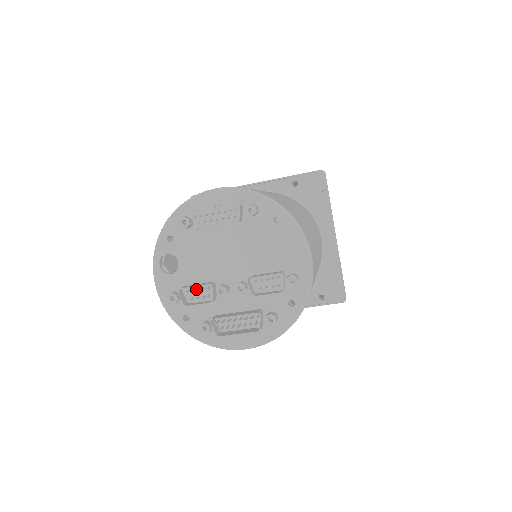
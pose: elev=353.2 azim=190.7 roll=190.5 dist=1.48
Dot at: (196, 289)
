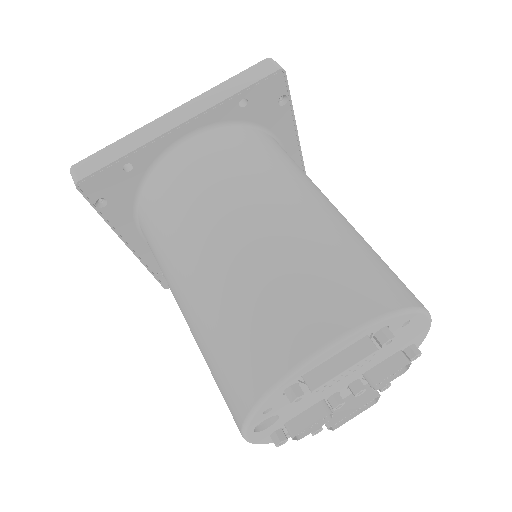
Dot at: (303, 416)
